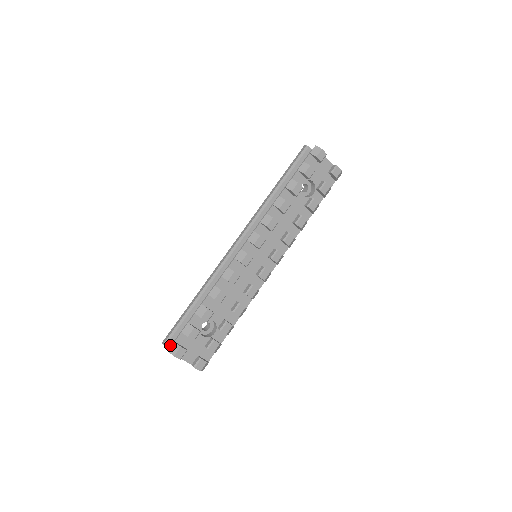
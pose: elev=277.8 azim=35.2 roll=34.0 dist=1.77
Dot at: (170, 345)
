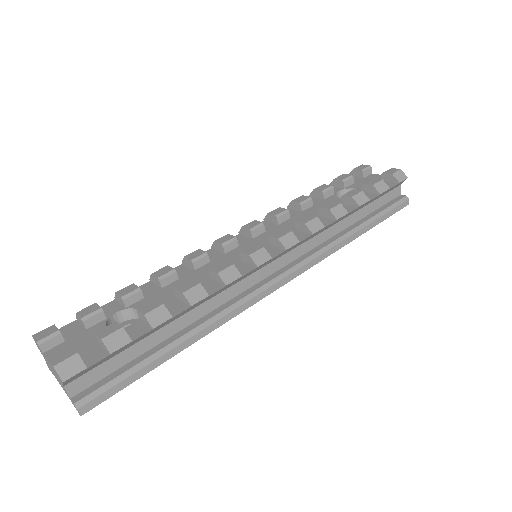
Dot at: occluded
